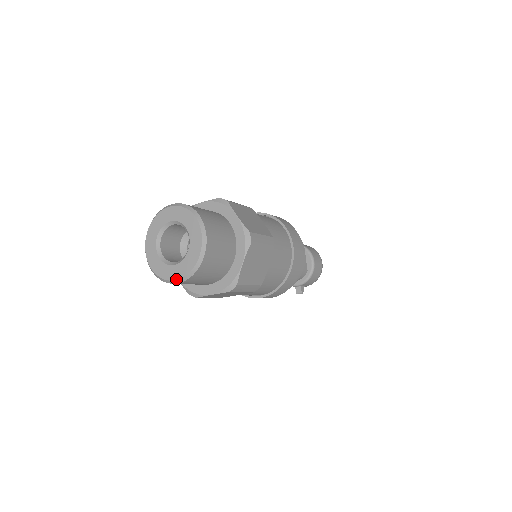
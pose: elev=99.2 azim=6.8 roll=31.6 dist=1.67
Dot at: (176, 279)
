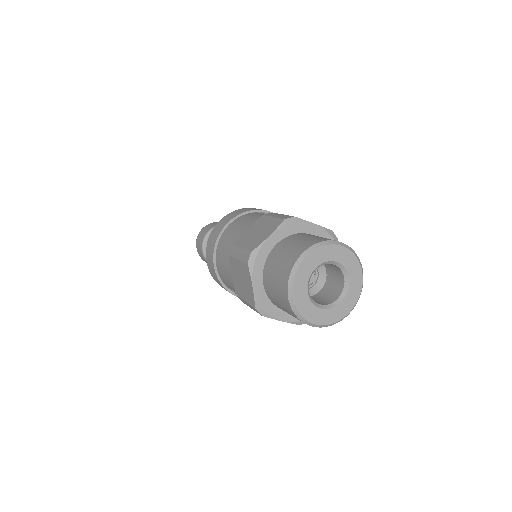
Dot at: (317, 324)
